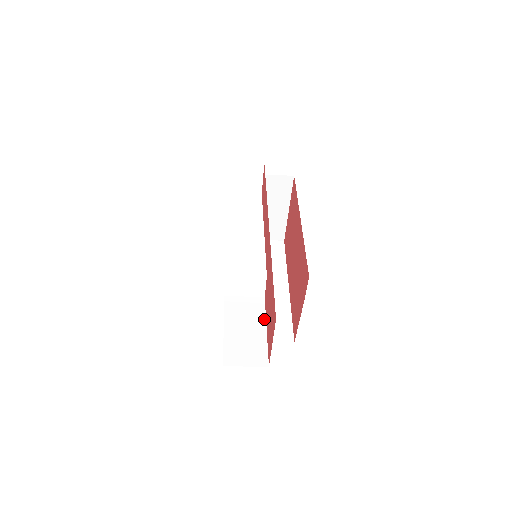
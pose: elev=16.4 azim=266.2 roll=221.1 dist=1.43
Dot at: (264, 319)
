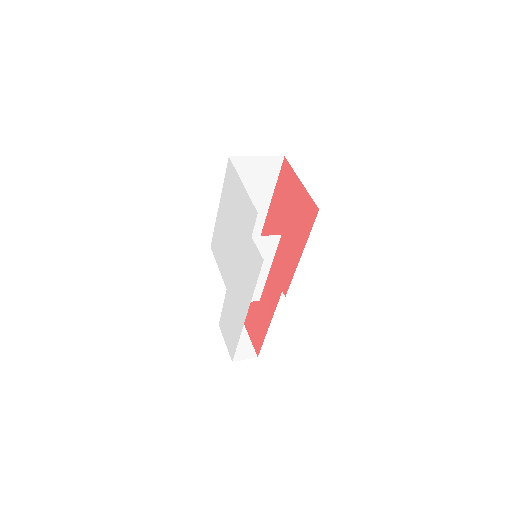
Dot at: occluded
